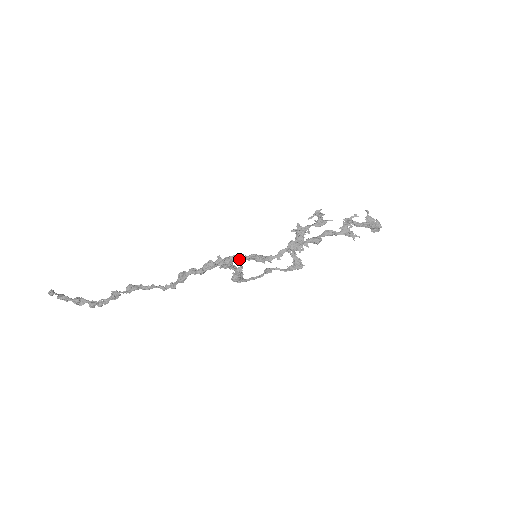
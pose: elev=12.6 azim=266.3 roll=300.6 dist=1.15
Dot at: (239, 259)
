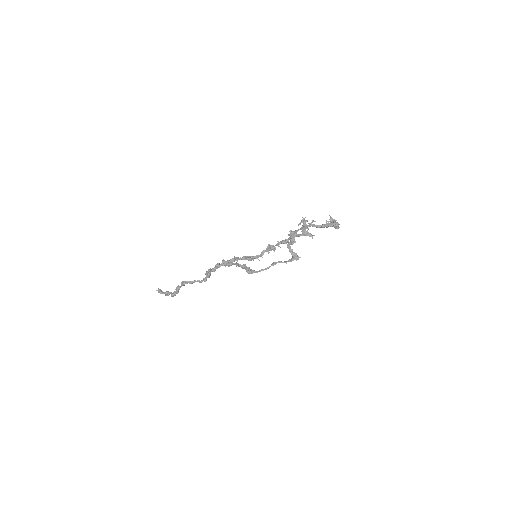
Dot at: (236, 260)
